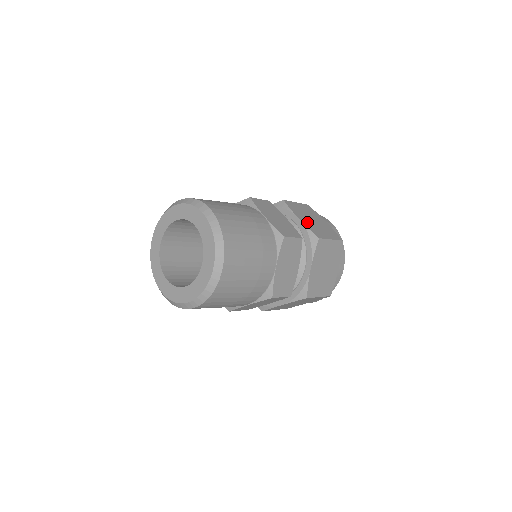
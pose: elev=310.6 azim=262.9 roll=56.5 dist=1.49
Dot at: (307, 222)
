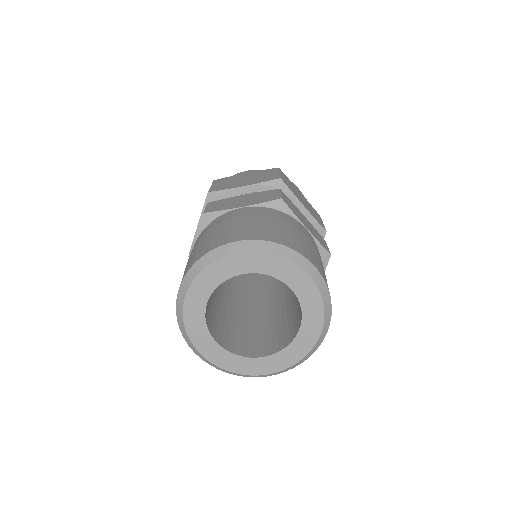
Dot at: (307, 208)
